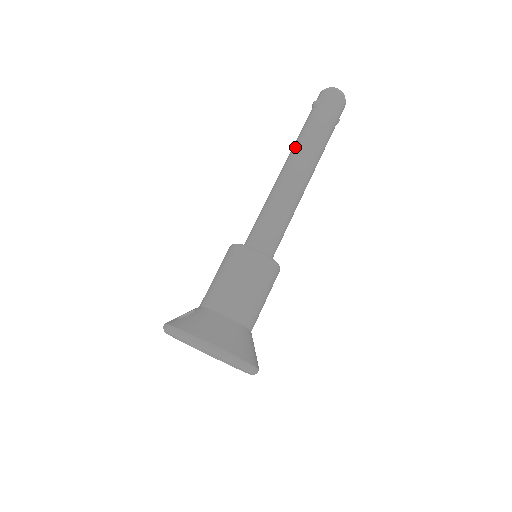
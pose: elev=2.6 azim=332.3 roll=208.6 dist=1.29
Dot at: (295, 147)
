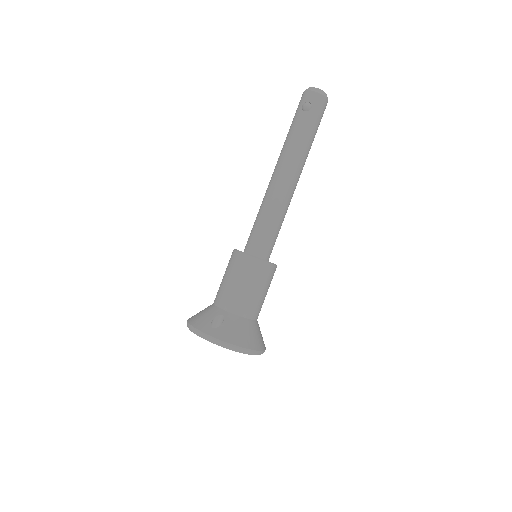
Dot at: (291, 155)
